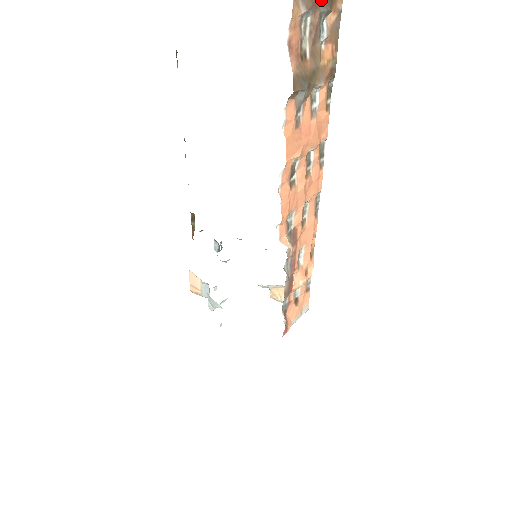
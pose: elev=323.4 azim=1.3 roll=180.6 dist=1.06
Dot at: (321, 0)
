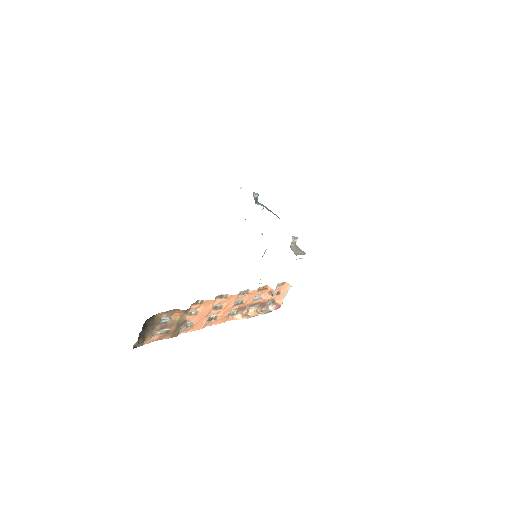
Dot at: (152, 328)
